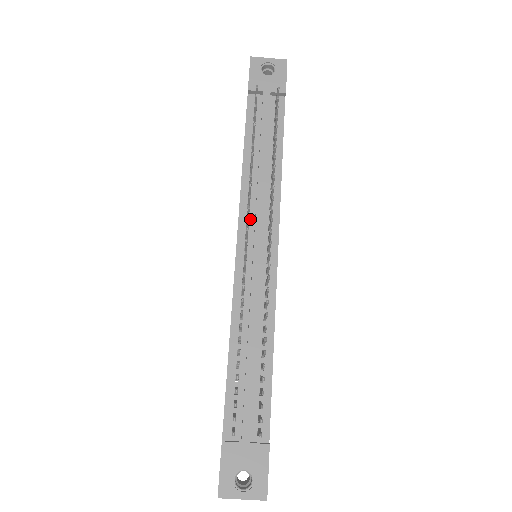
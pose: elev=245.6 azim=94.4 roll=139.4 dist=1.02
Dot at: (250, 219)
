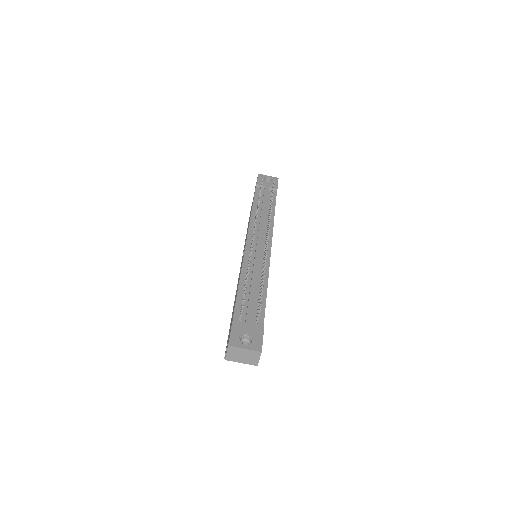
Dot at: (255, 232)
